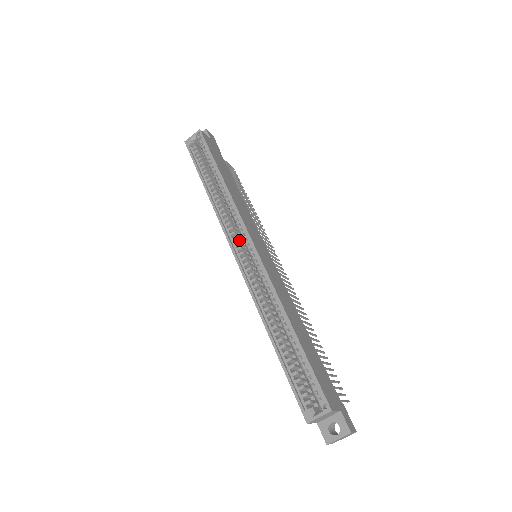
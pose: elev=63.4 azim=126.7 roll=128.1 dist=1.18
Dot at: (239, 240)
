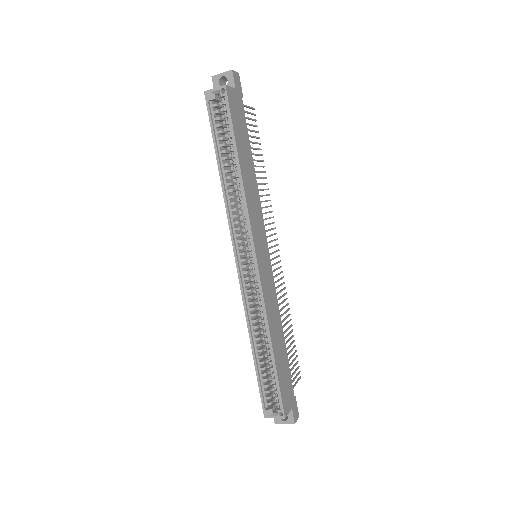
Dot at: (243, 241)
